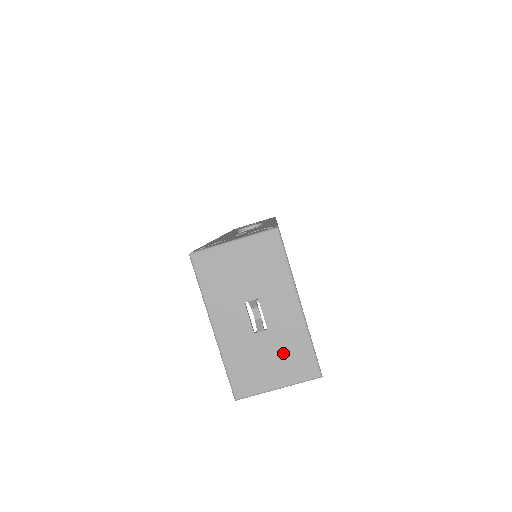
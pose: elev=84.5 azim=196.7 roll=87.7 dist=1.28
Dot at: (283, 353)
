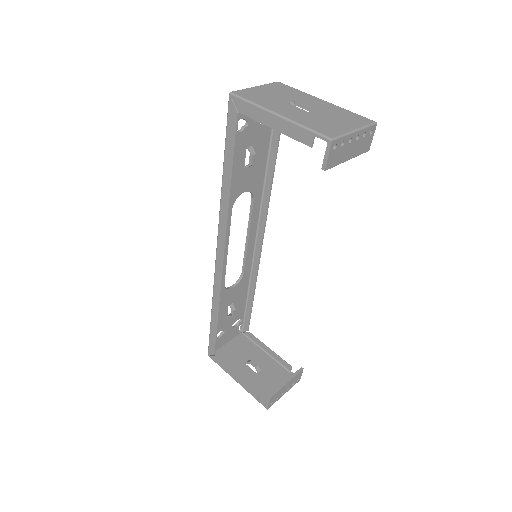
Dot at: (338, 117)
